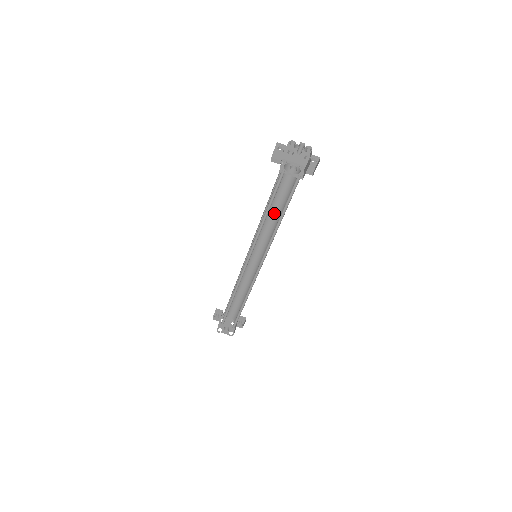
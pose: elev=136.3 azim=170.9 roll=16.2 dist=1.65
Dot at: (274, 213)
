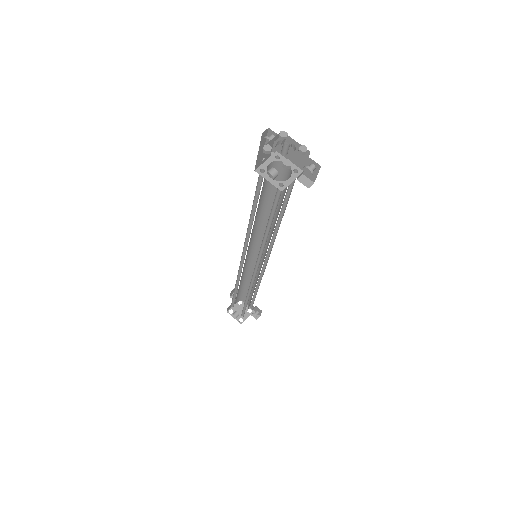
Dot at: occluded
